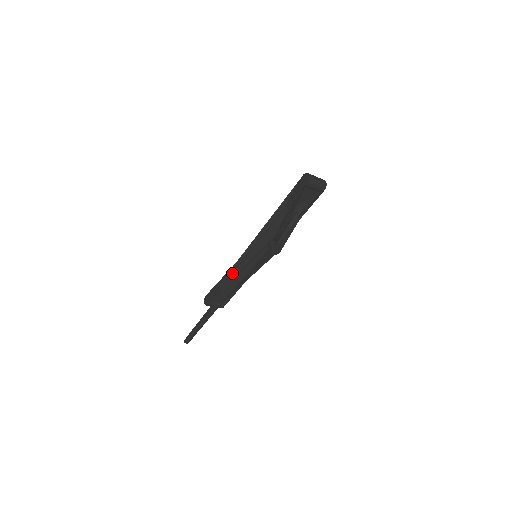
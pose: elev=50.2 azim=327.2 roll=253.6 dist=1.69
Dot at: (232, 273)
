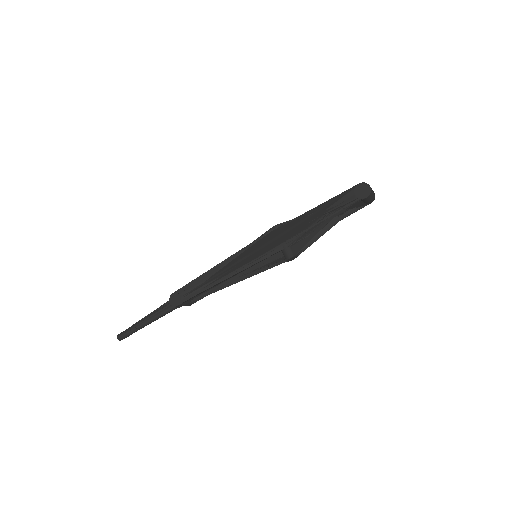
Dot at: (227, 276)
